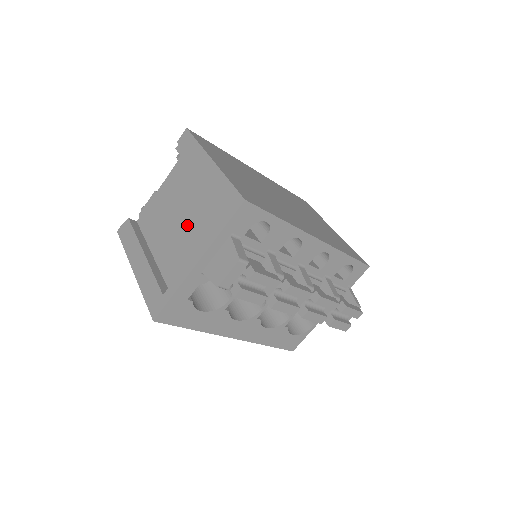
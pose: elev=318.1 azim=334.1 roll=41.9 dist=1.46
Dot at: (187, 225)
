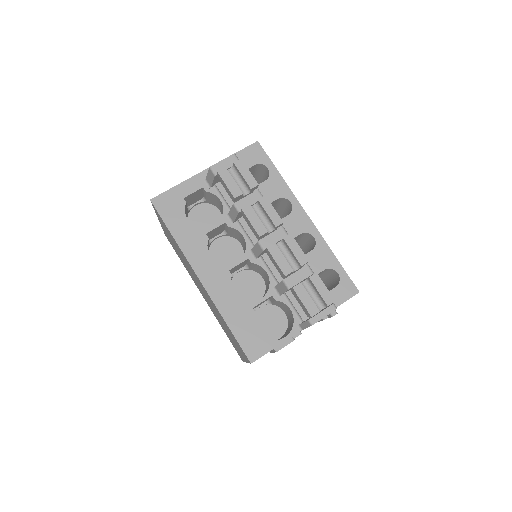
Dot at: occluded
